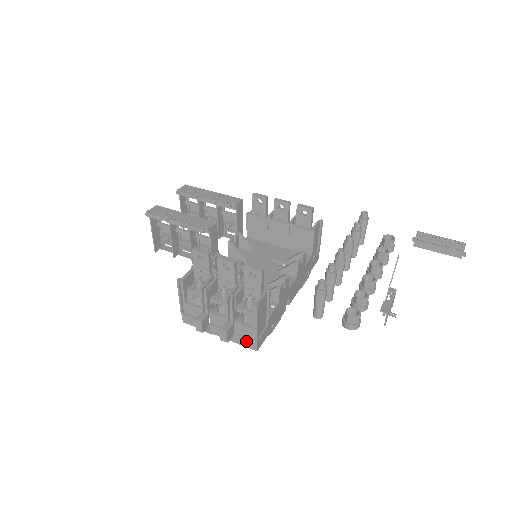
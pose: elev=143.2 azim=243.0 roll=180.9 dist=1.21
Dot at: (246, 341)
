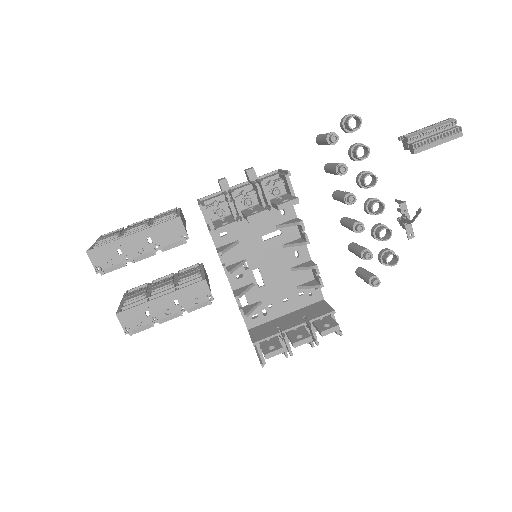
Dot at: occluded
